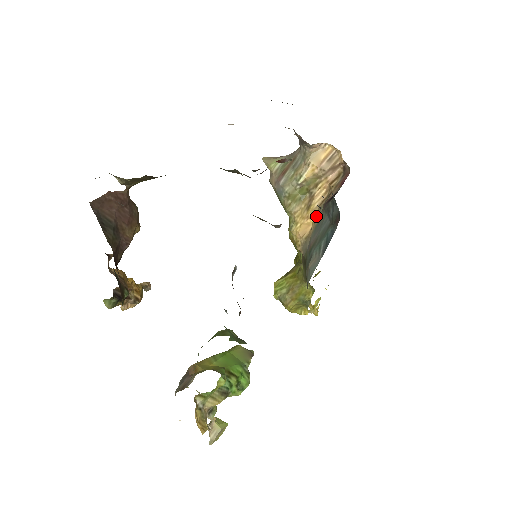
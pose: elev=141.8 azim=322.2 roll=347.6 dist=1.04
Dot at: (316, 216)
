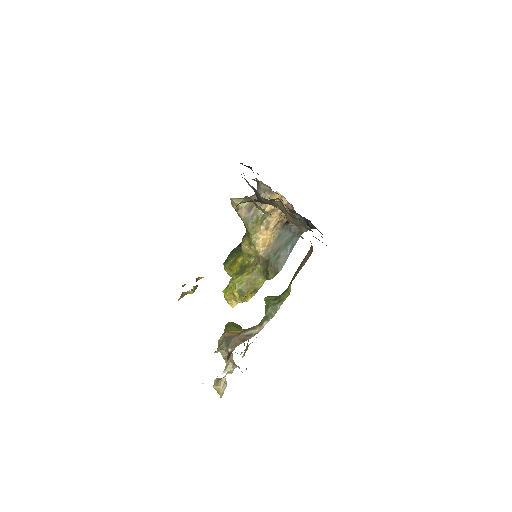
Dot at: (274, 233)
